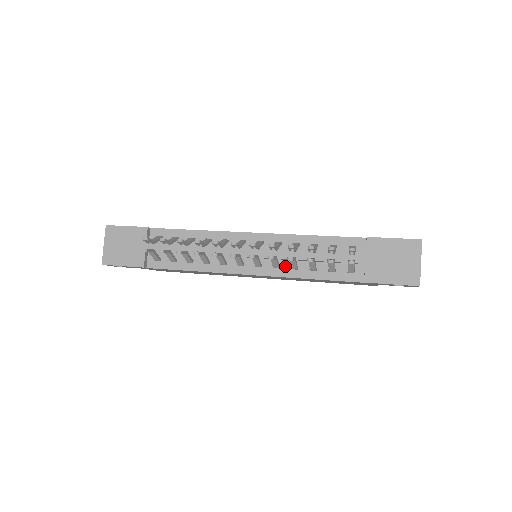
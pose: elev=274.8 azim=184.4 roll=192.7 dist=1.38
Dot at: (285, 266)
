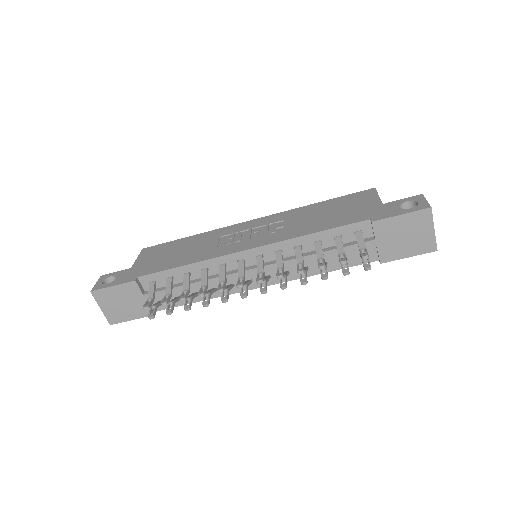
Dot at: (294, 270)
